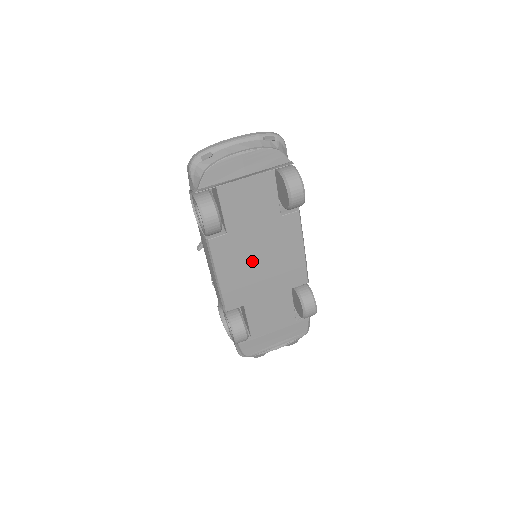
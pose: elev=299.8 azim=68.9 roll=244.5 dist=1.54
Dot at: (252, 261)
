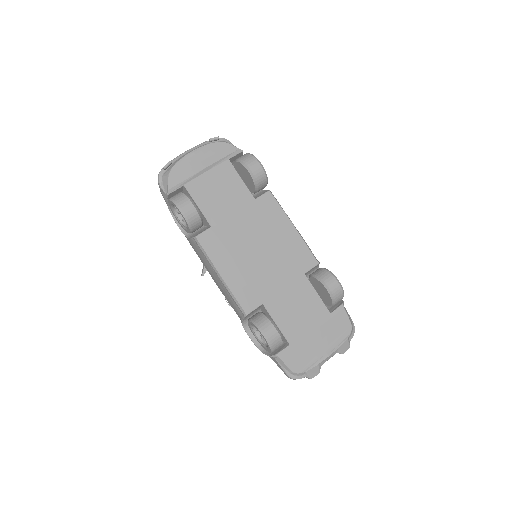
Dot at: (248, 250)
